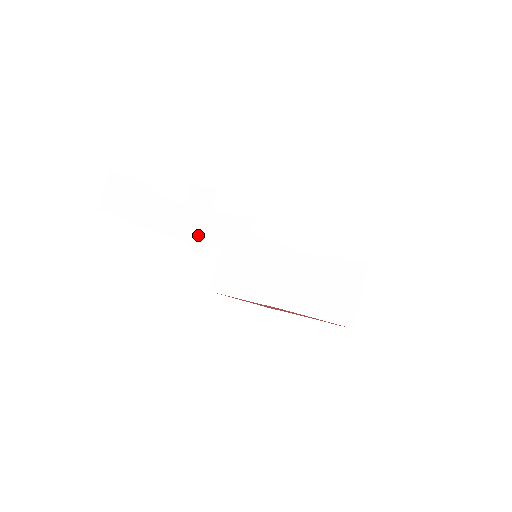
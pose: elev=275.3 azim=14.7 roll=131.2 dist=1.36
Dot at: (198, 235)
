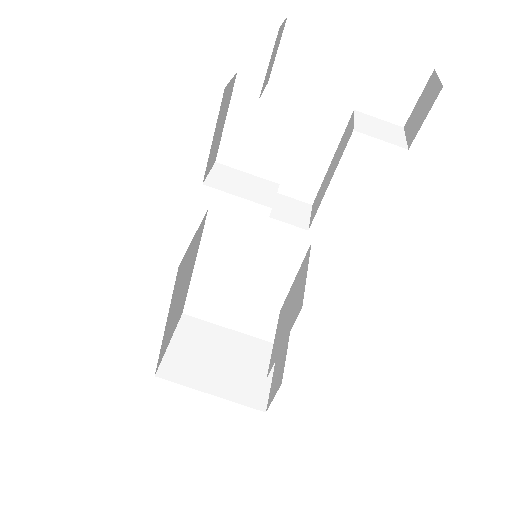
Dot at: (226, 184)
